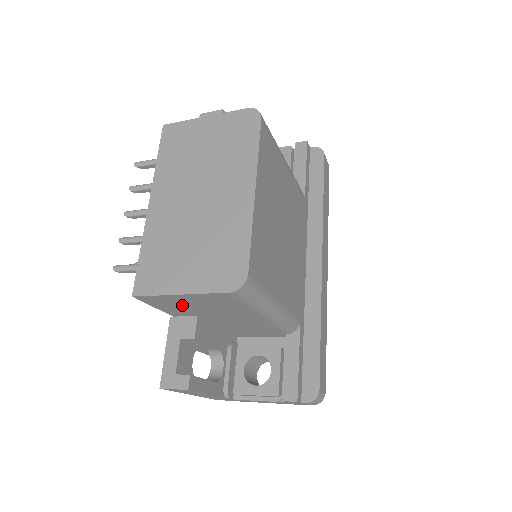
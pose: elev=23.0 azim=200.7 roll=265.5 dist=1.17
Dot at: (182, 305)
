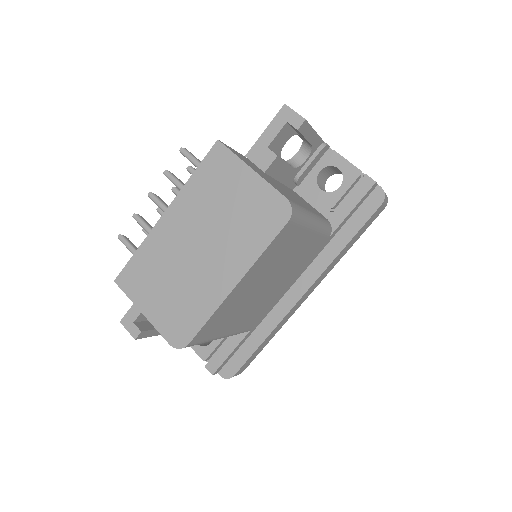
Dot at: occluded
